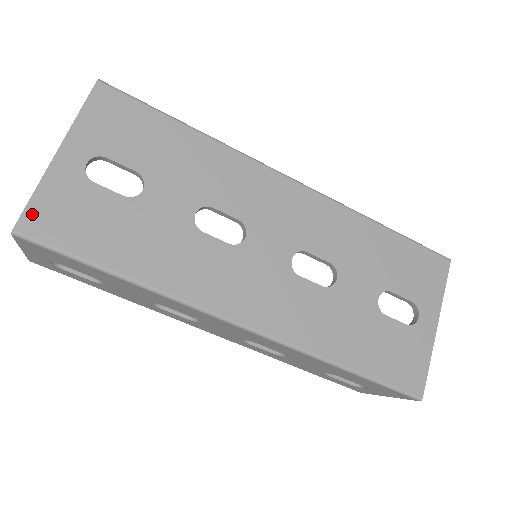
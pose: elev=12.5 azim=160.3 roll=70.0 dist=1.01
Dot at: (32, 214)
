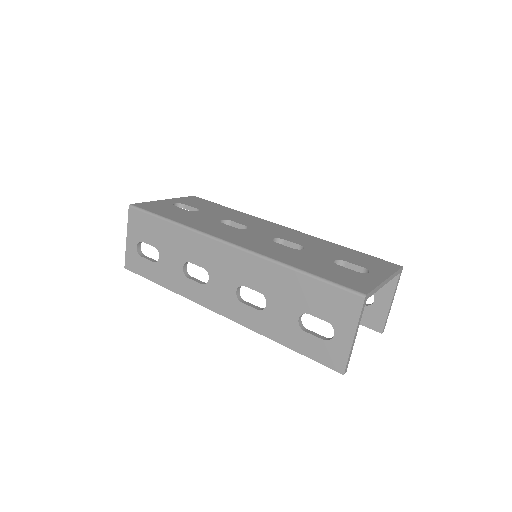
Dot at: (142, 204)
